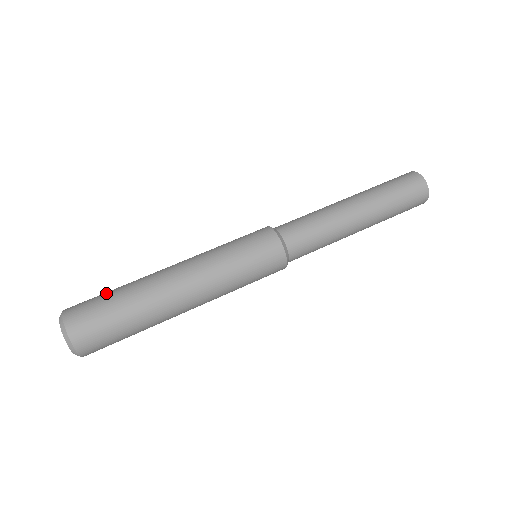
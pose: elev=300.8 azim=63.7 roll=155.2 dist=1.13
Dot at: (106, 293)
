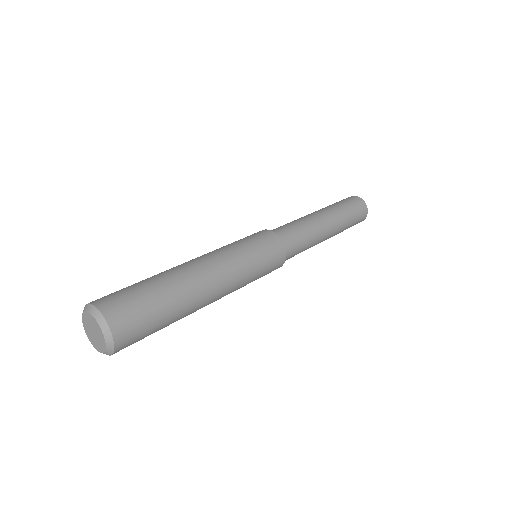
Dot at: occluded
